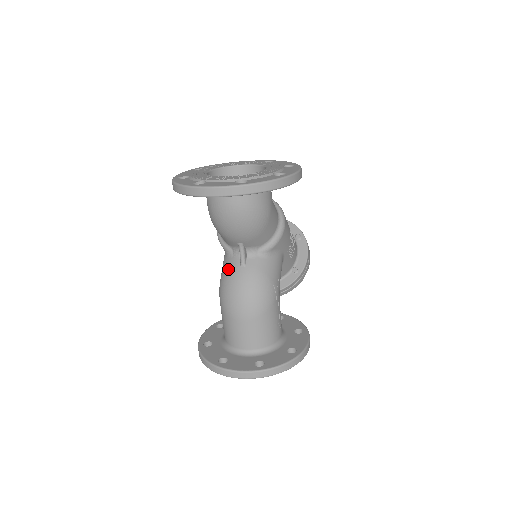
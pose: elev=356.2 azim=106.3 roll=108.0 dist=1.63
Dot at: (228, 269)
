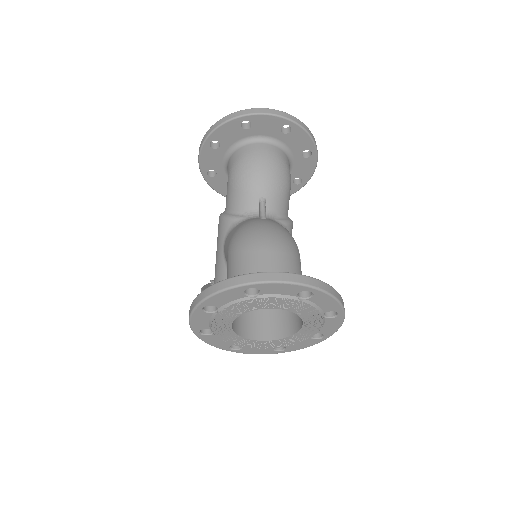
Dot at: (245, 222)
